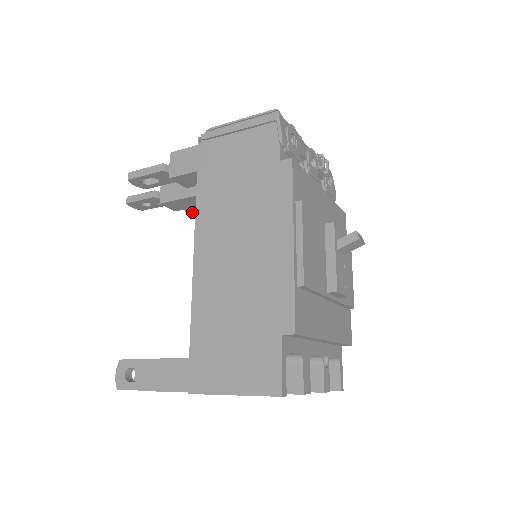
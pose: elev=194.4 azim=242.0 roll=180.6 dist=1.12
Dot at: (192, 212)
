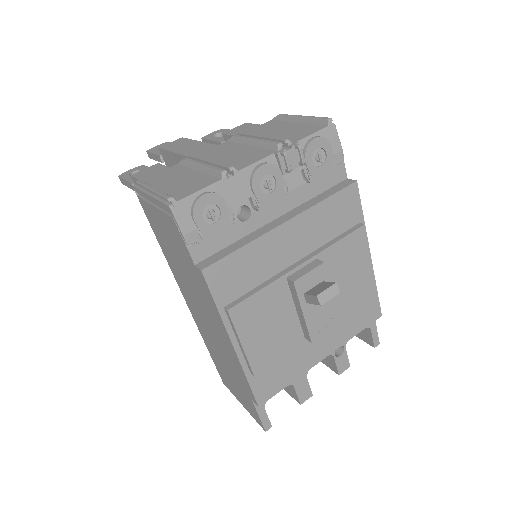
Dot at: occluded
